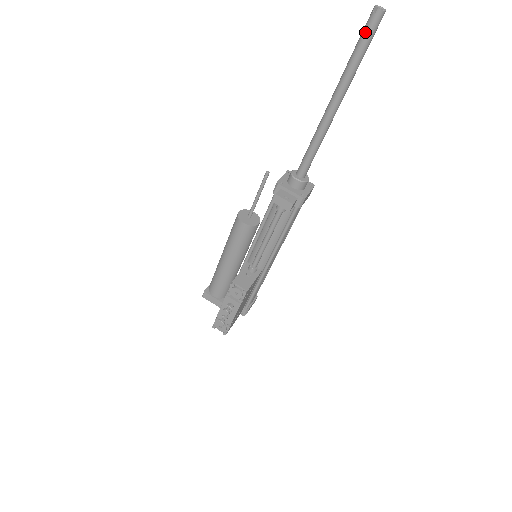
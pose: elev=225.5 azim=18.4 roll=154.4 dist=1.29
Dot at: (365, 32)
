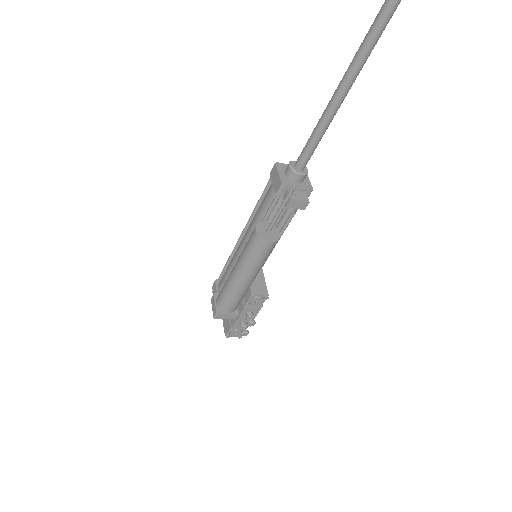
Dot at: (387, 14)
